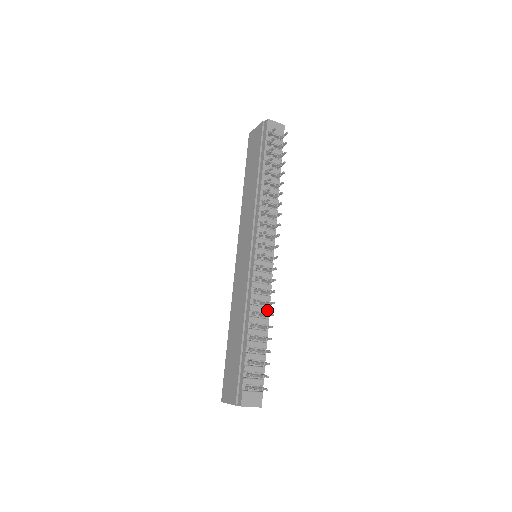
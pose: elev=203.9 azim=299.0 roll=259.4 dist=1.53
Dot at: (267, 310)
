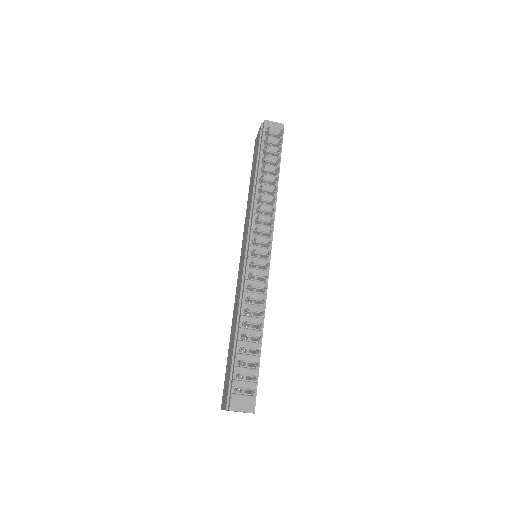
Dot at: (262, 309)
